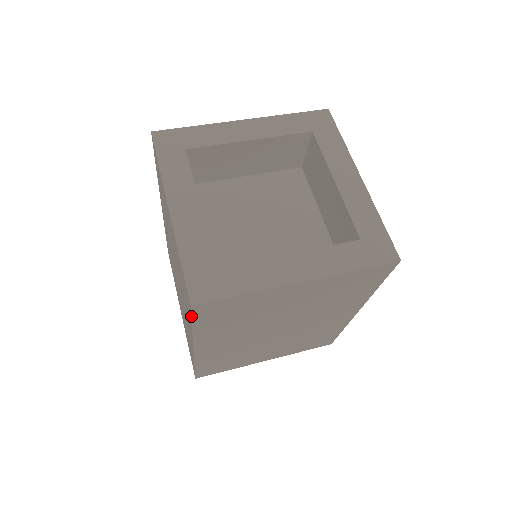
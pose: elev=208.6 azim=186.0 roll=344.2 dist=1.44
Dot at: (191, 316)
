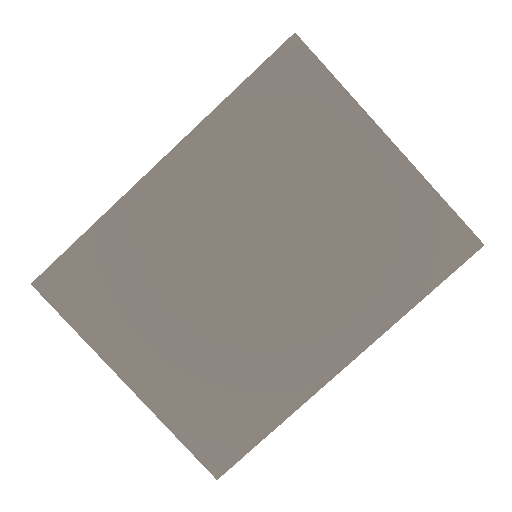
Dot at: occluded
